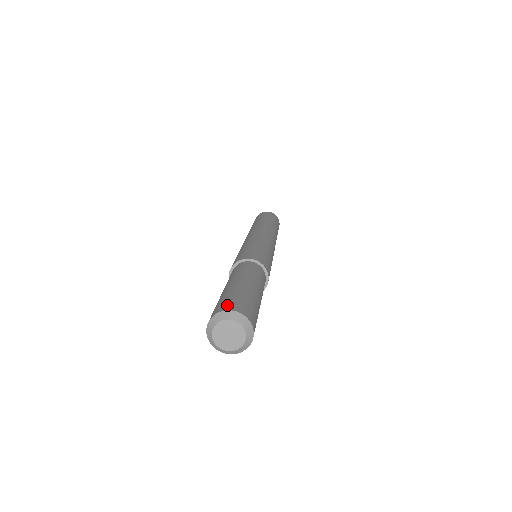
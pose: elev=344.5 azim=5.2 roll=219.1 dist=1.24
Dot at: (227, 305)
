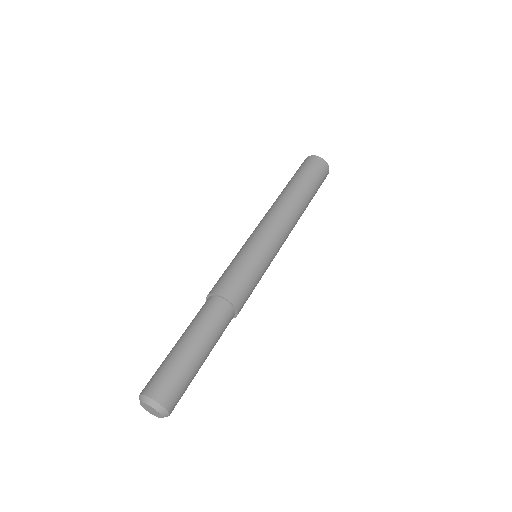
Dot at: (156, 389)
